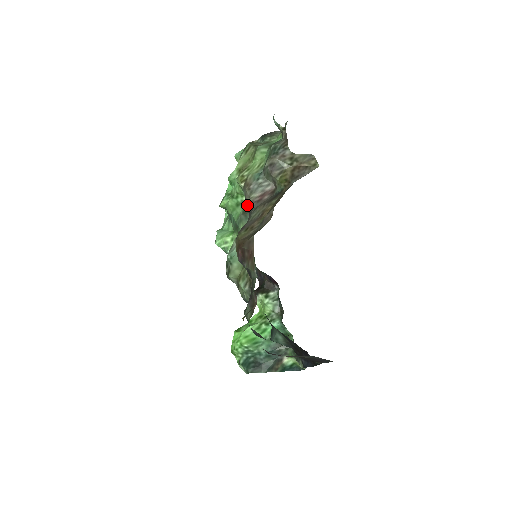
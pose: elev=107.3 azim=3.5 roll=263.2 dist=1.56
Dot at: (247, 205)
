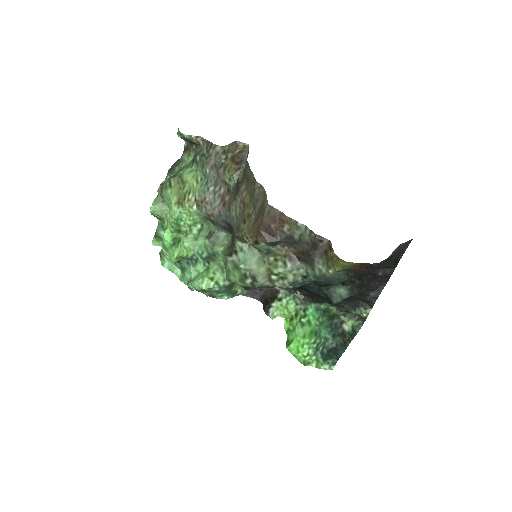
Dot at: (215, 218)
